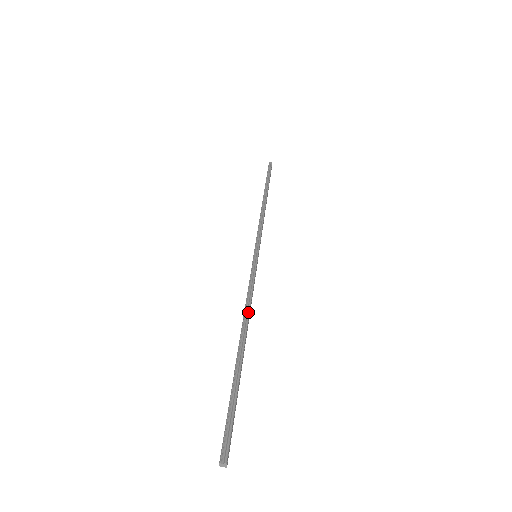
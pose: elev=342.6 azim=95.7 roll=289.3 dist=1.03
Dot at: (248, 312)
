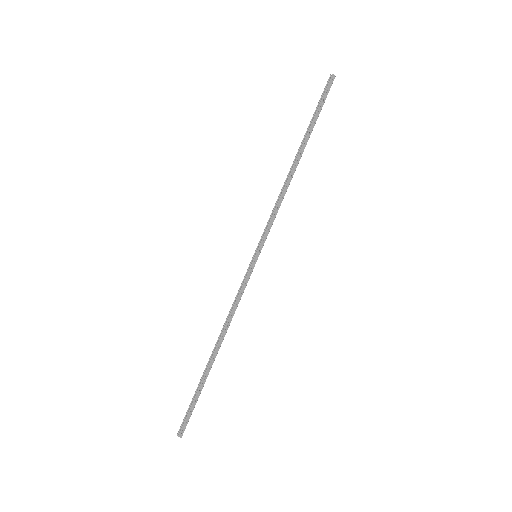
Dot at: (225, 325)
